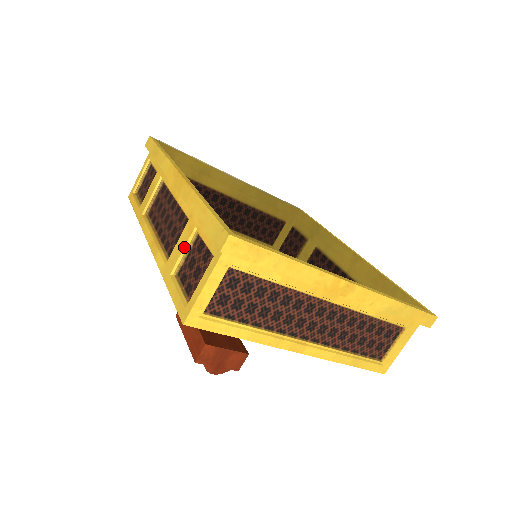
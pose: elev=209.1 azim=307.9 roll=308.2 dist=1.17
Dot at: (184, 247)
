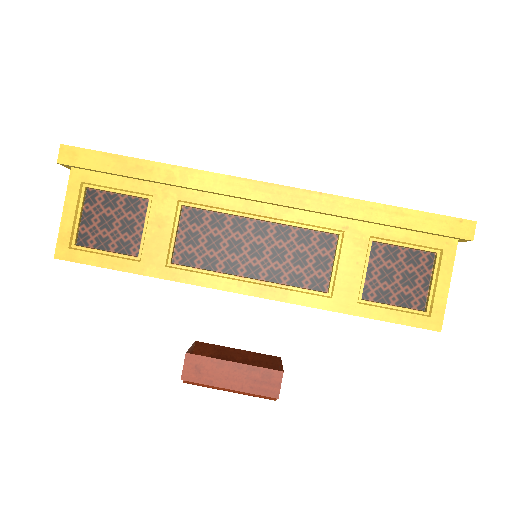
Dot at: (364, 264)
